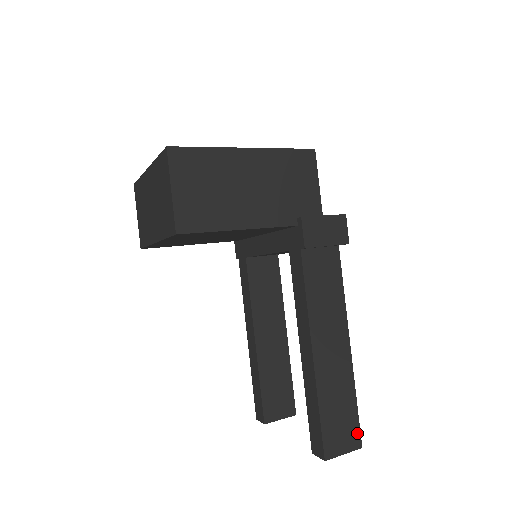
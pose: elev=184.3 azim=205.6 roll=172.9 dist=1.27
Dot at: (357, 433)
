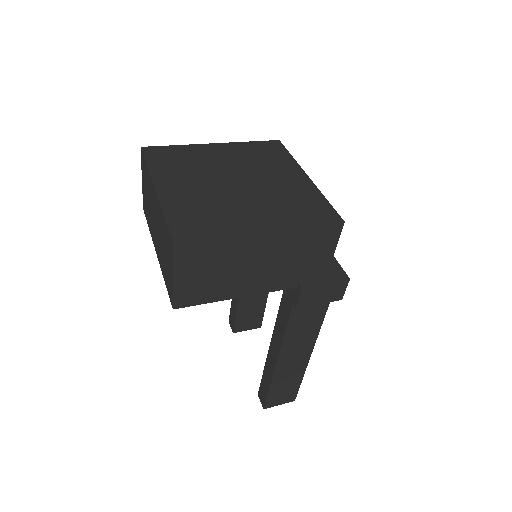
Dot at: (294, 395)
